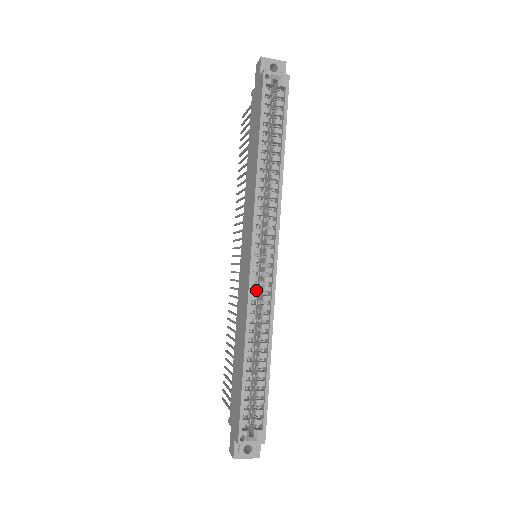
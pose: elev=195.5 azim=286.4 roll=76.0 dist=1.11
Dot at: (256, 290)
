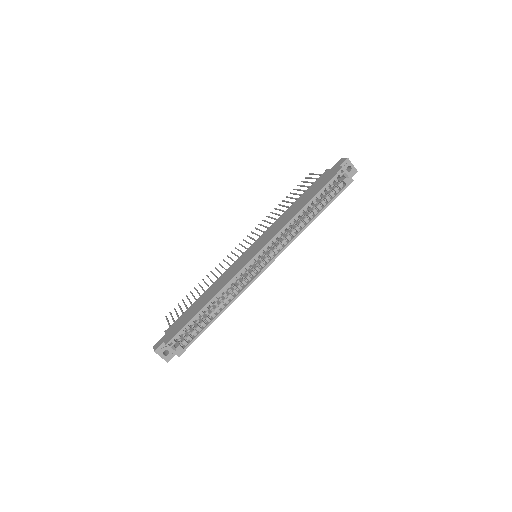
Dot at: (243, 274)
